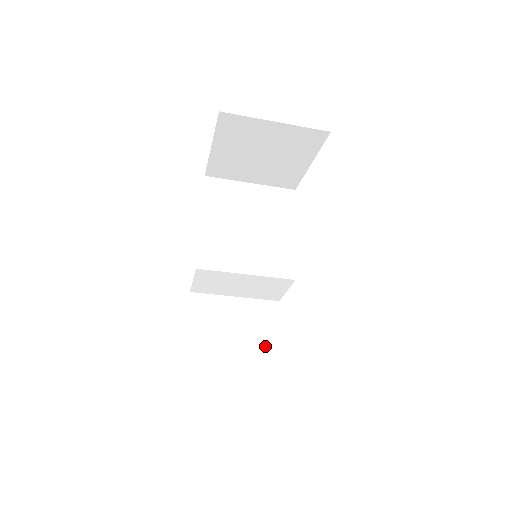
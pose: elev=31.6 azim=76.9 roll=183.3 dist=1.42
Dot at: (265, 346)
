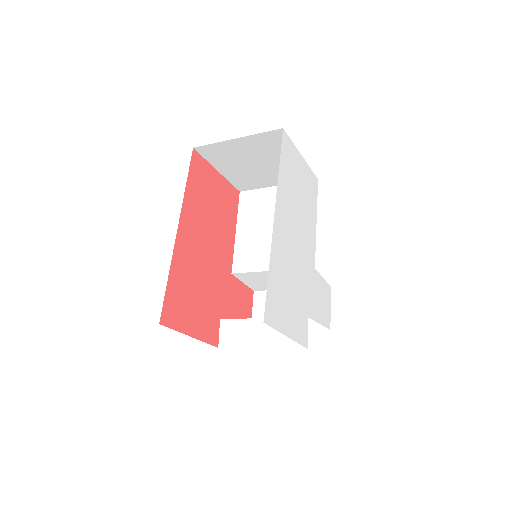
Dot at: (277, 334)
